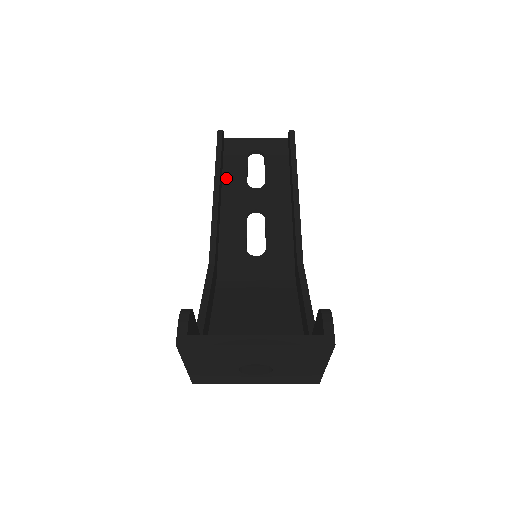
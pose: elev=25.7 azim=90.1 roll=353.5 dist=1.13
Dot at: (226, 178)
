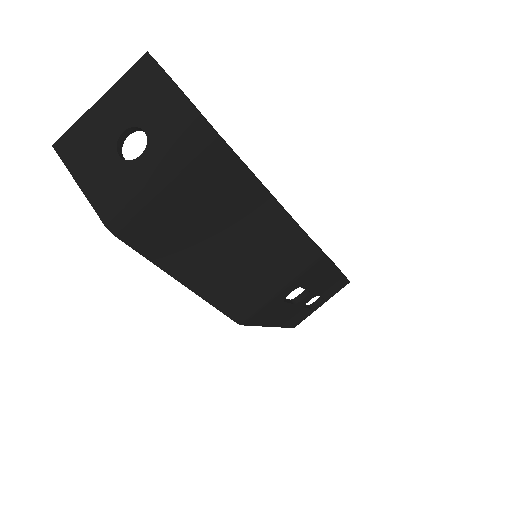
Dot at: occluded
